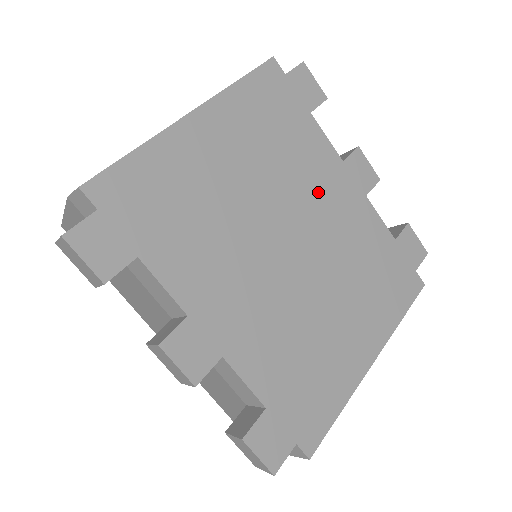
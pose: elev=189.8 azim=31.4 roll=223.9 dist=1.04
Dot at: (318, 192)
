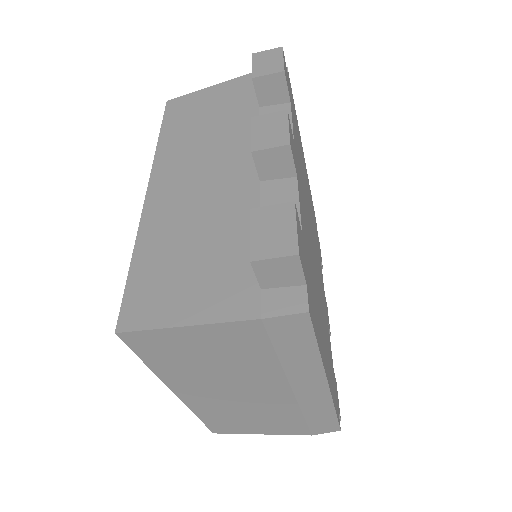
Dot at: occluded
